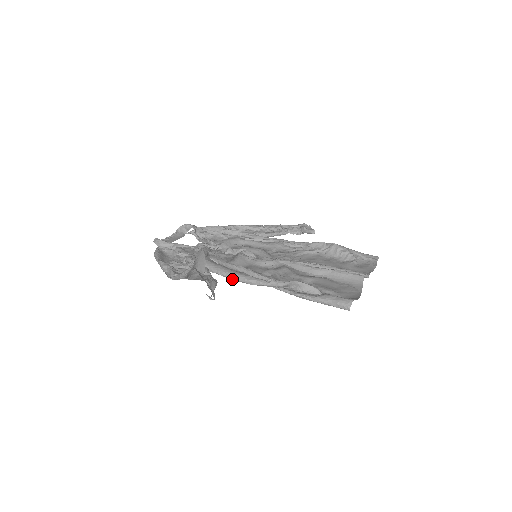
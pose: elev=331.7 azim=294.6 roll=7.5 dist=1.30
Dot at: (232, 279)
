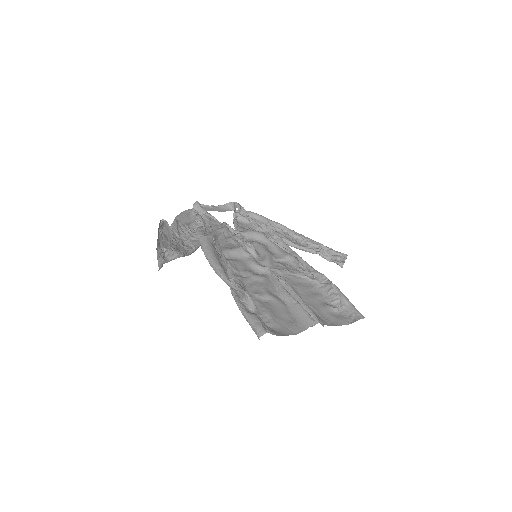
Dot at: occluded
